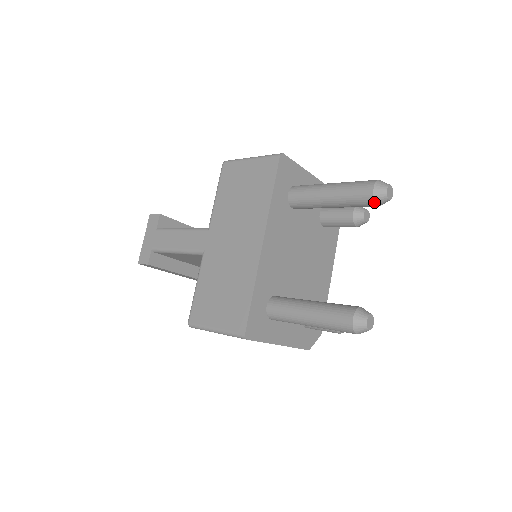
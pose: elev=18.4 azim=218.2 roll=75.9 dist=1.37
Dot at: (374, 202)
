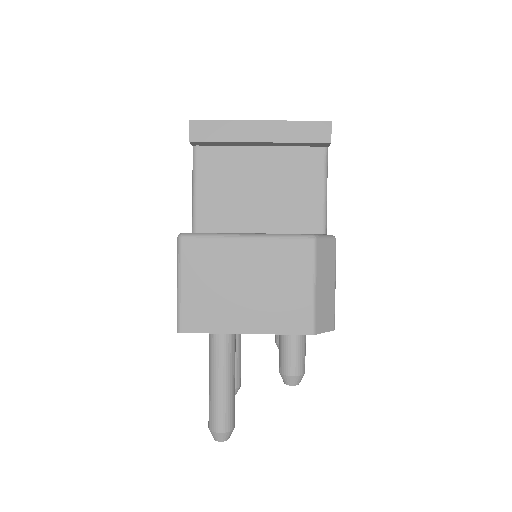
Dot at: occluded
